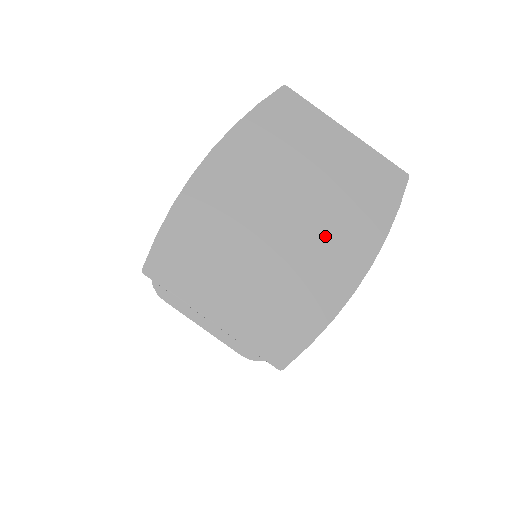
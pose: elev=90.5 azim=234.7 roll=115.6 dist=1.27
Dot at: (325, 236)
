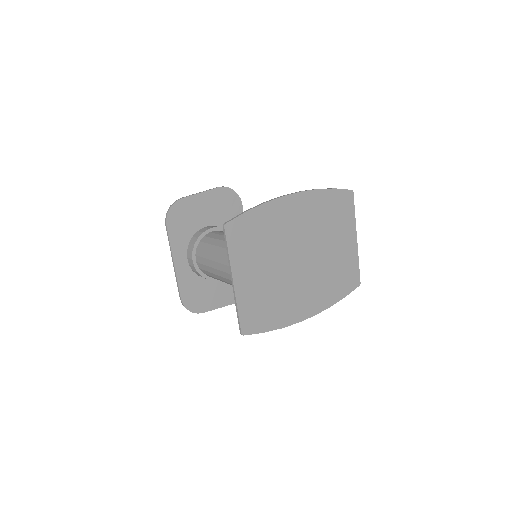
Dot at: (310, 283)
